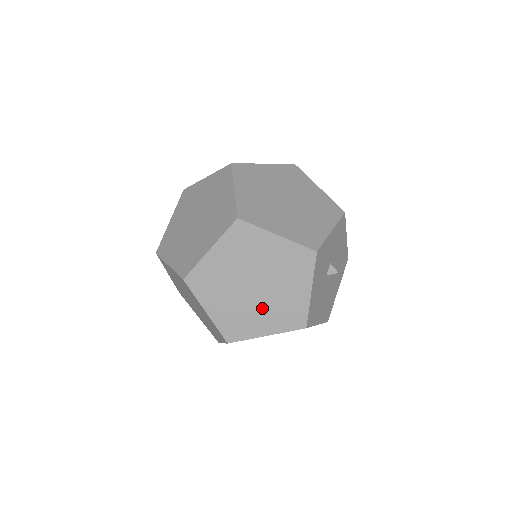
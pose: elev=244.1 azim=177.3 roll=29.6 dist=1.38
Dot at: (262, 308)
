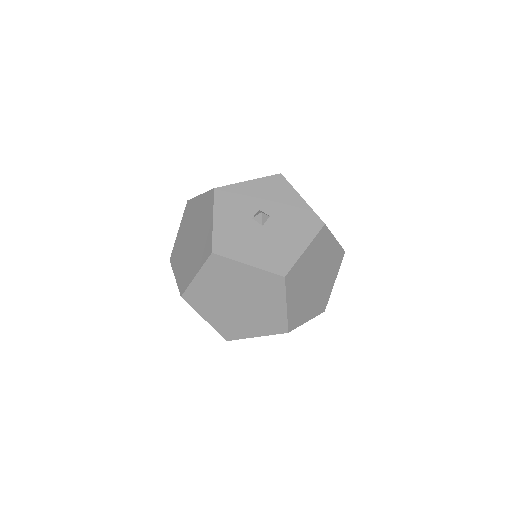
Dot at: (194, 254)
